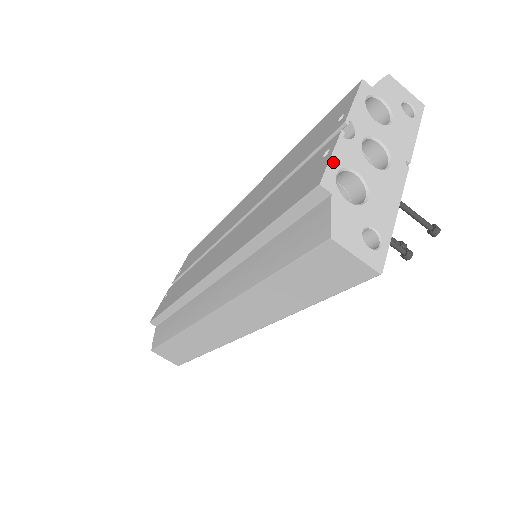
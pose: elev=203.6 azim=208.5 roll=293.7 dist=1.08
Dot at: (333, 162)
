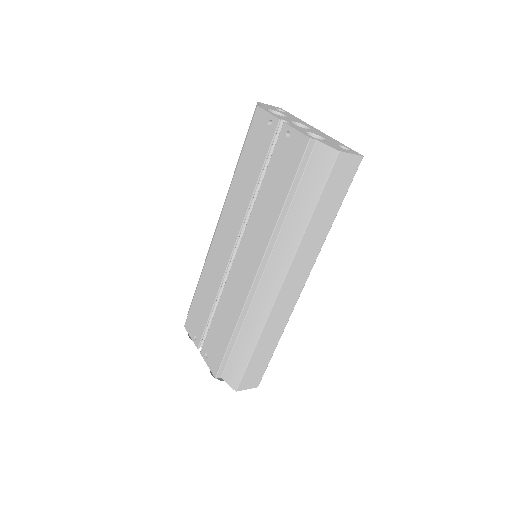
Dot at: (300, 131)
